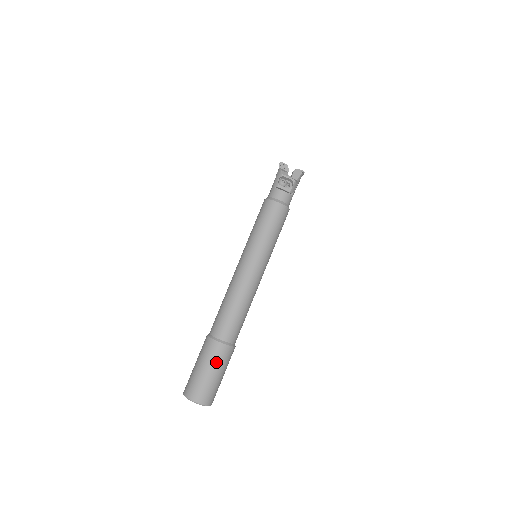
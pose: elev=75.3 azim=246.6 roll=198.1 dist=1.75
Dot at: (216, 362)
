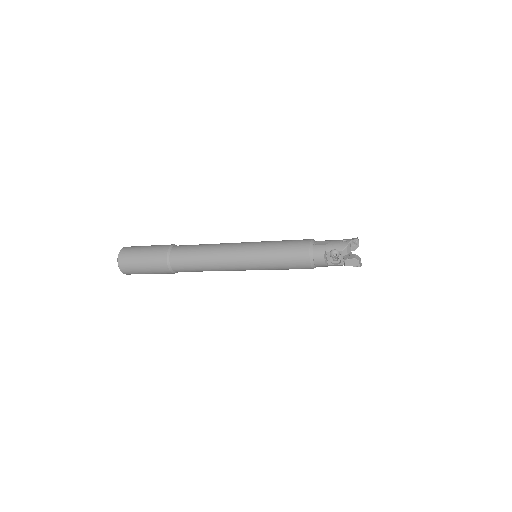
Dot at: (153, 268)
